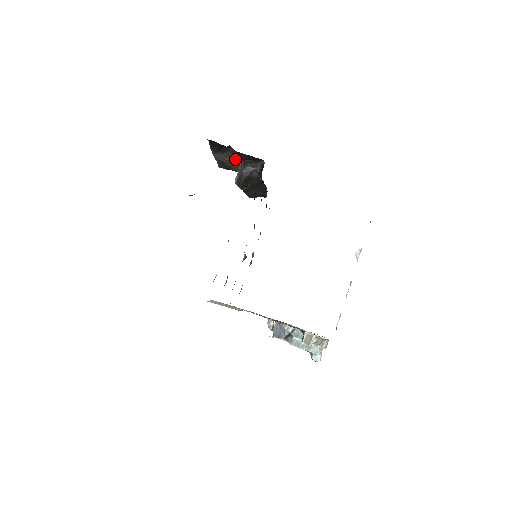
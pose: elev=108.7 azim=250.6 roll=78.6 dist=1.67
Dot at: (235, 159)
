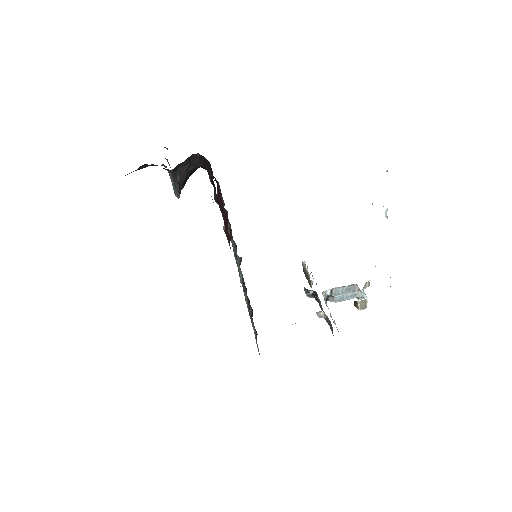
Dot at: (151, 165)
